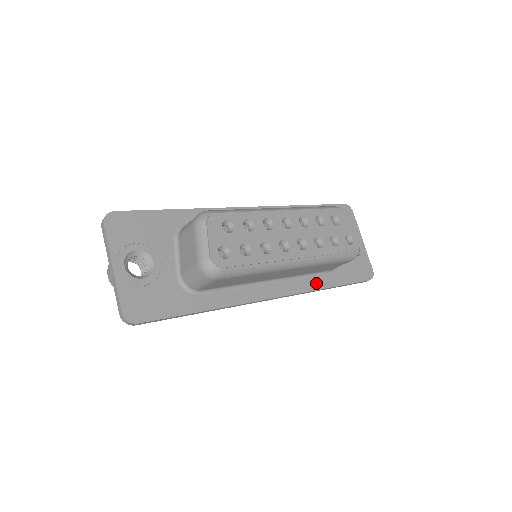
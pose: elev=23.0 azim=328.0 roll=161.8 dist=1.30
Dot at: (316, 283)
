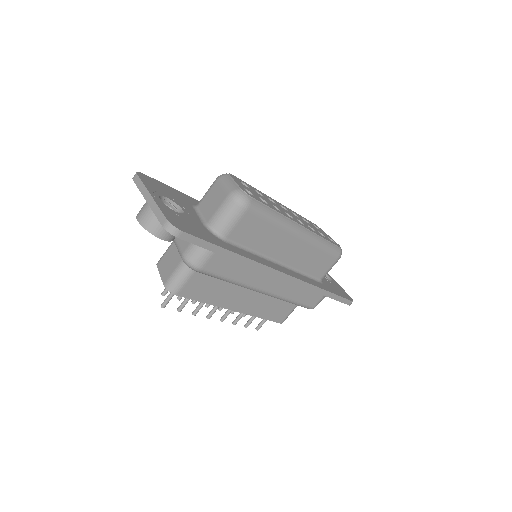
Dot at: (313, 282)
